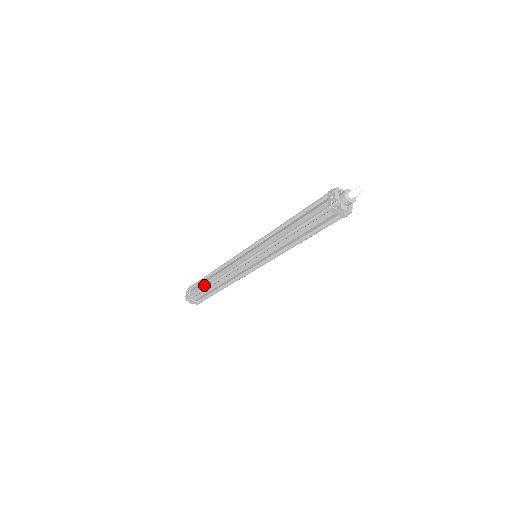
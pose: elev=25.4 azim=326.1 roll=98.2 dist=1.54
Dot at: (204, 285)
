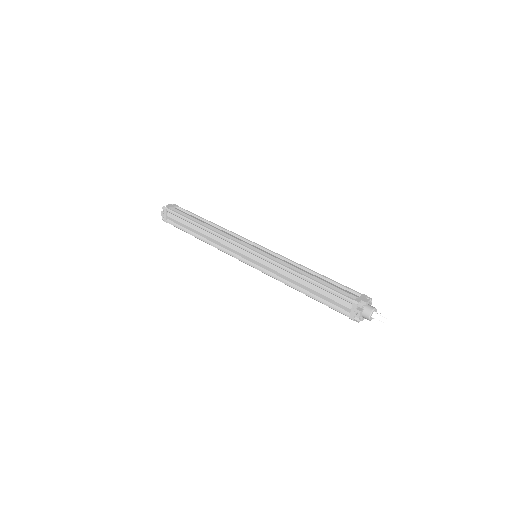
Dot at: (188, 229)
